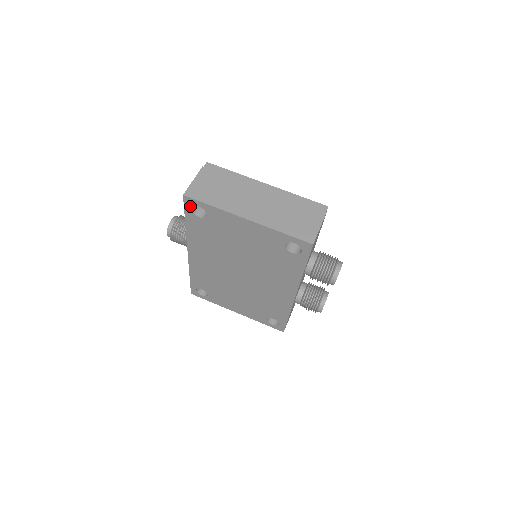
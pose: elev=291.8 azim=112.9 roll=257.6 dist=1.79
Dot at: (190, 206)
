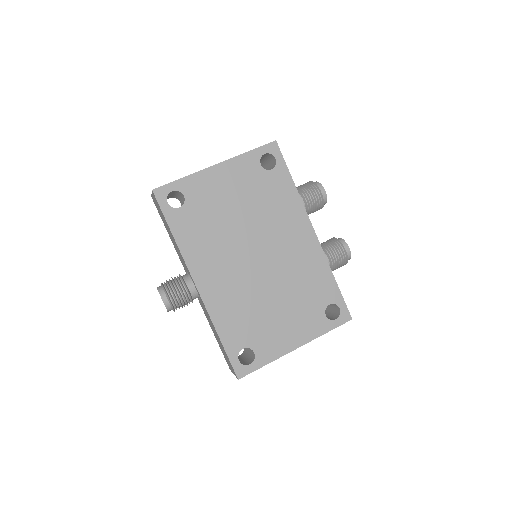
Dot at: (165, 200)
